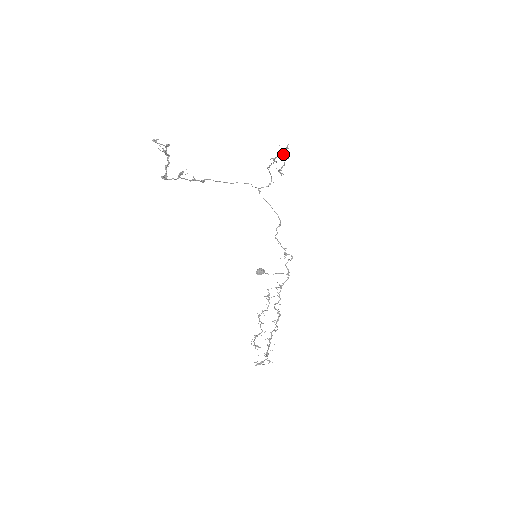
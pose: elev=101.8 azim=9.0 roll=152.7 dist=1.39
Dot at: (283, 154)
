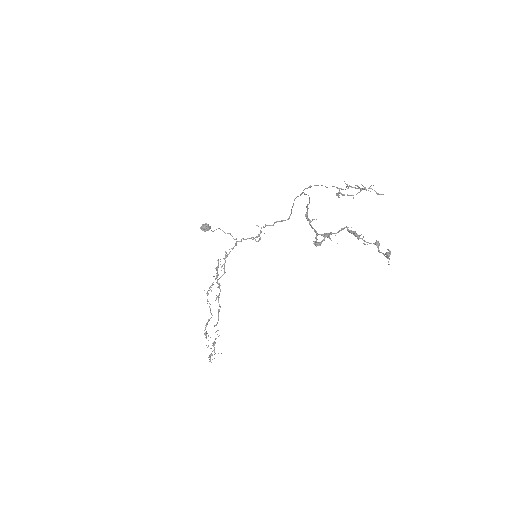
Dot at: (363, 189)
